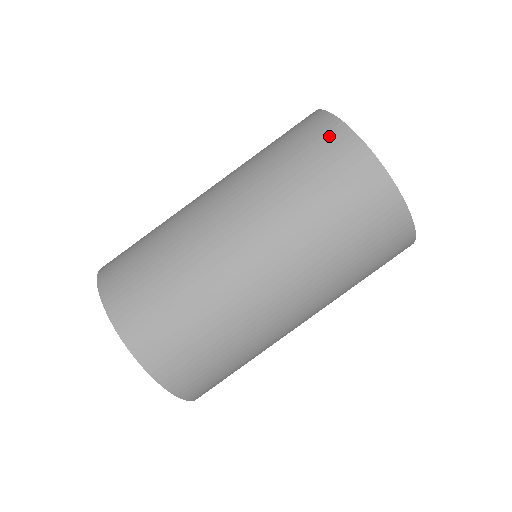
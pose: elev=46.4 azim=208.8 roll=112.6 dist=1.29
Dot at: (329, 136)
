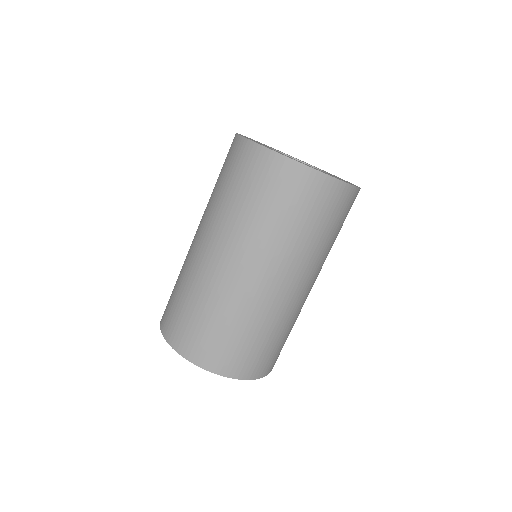
Dot at: (231, 149)
